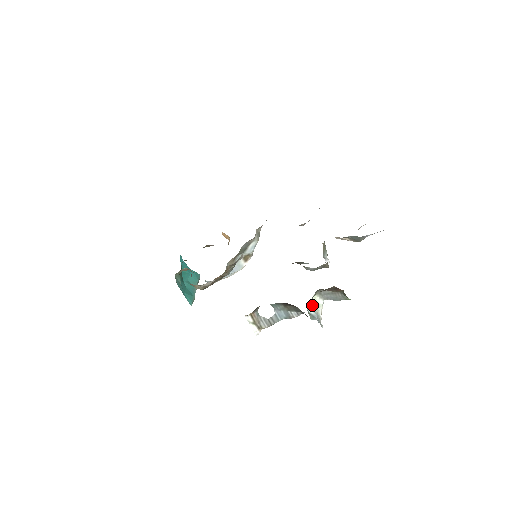
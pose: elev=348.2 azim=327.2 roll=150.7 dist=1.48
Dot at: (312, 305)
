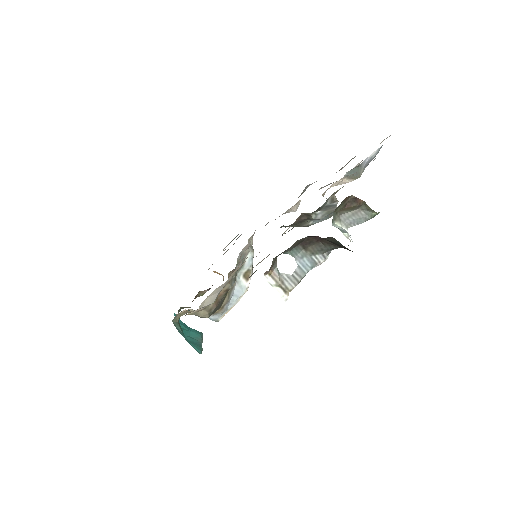
Dot at: (336, 224)
